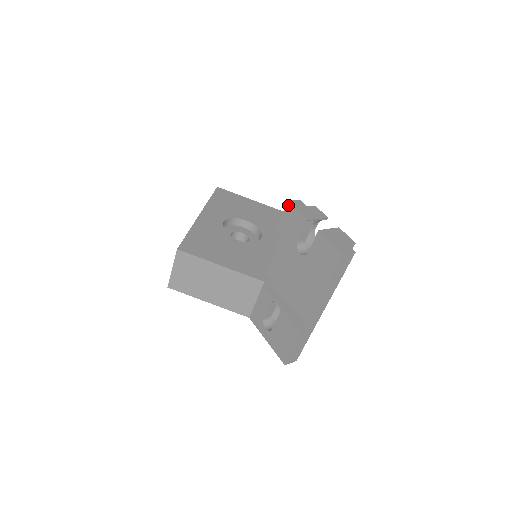
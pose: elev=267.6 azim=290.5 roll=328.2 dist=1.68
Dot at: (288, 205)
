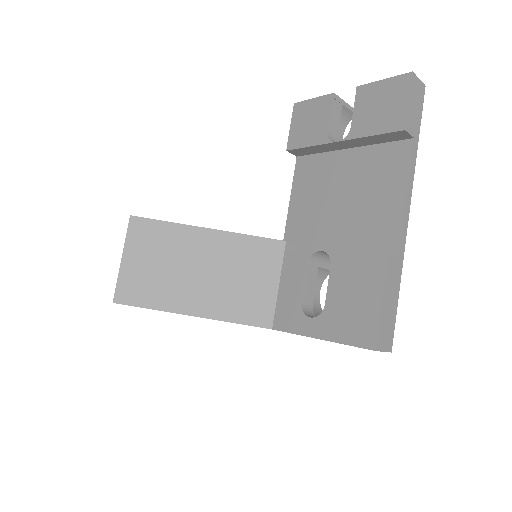
Dot at: (296, 106)
